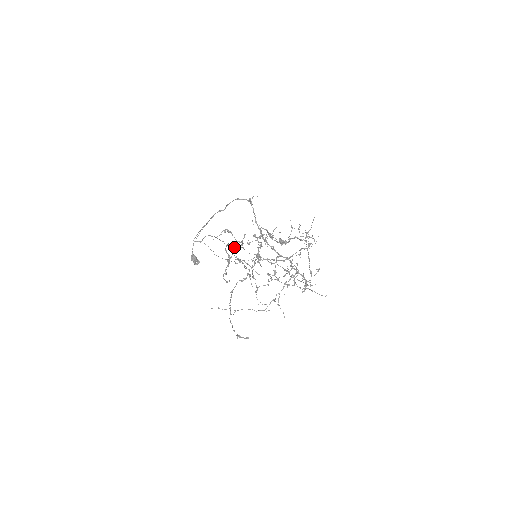
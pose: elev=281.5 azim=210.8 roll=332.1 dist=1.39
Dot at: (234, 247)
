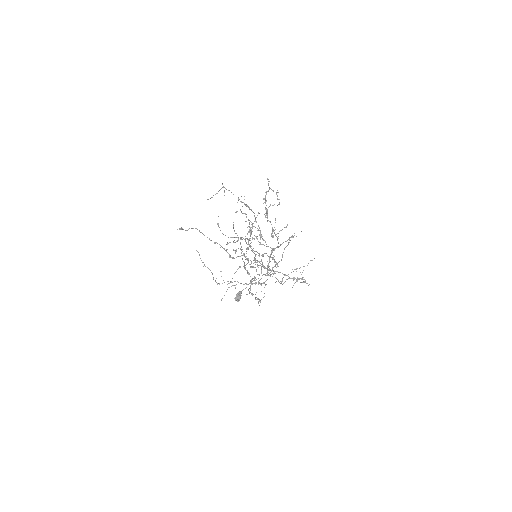
Dot at: occluded
